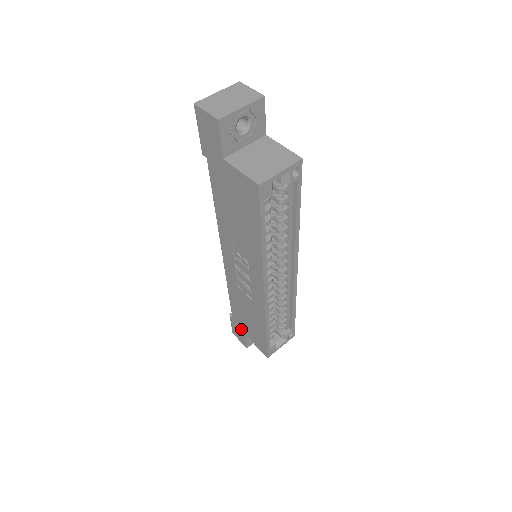
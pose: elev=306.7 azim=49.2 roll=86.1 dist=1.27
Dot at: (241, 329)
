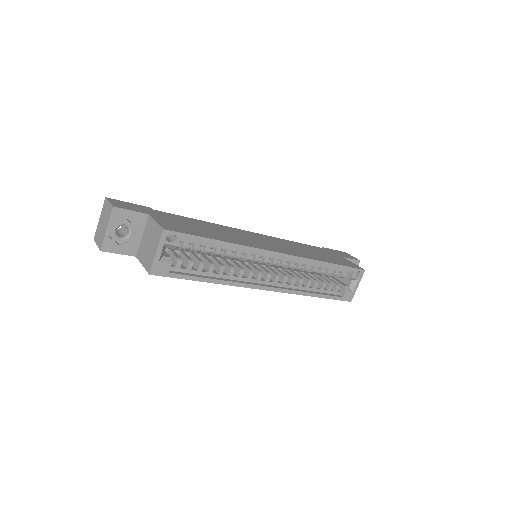
Dot at: occluded
